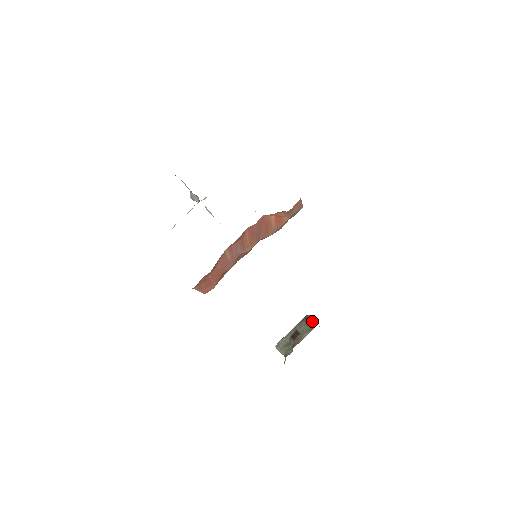
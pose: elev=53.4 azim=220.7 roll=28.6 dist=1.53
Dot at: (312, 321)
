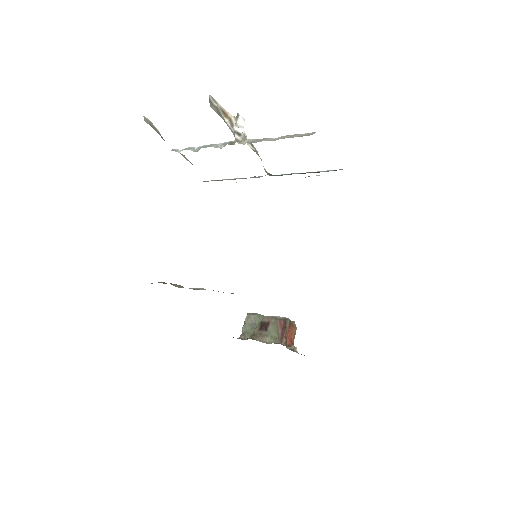
Dot at: (283, 333)
